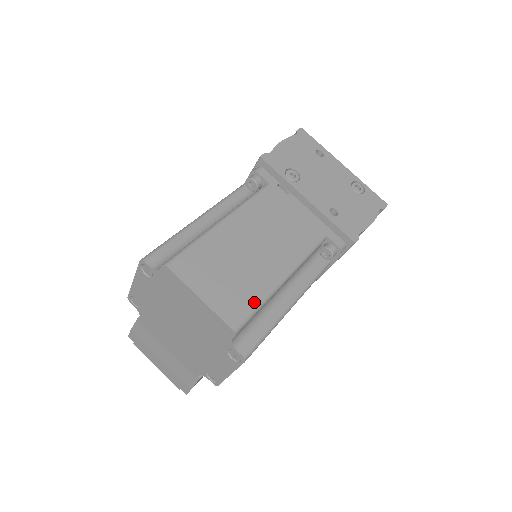
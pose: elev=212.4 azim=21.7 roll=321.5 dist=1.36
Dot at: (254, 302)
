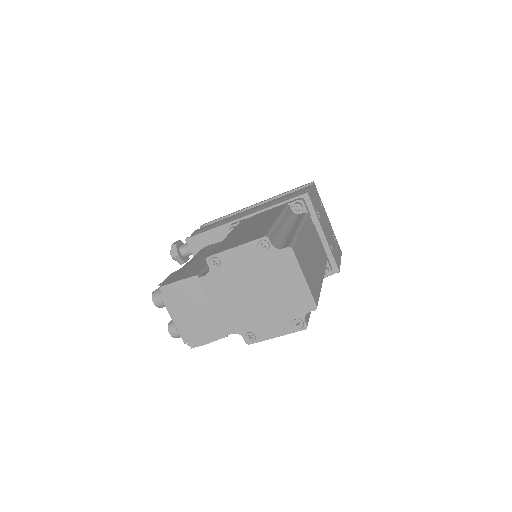
Dot at: (319, 291)
